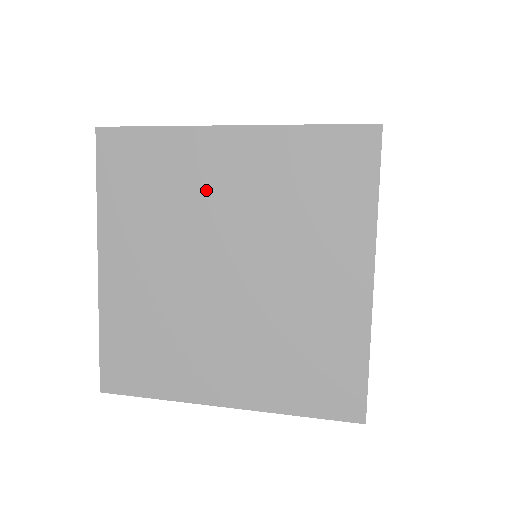
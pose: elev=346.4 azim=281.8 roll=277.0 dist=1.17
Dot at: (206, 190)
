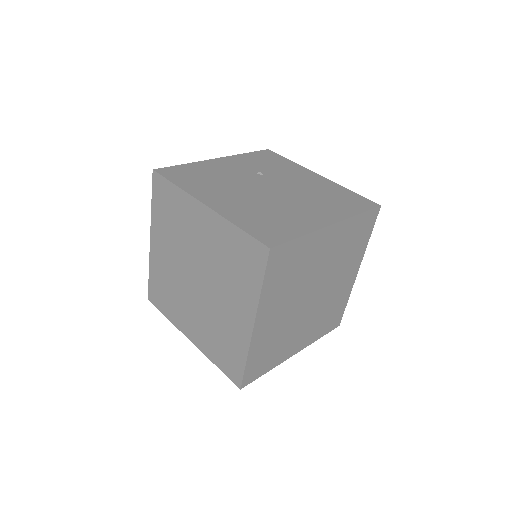
Dot at: (315, 261)
